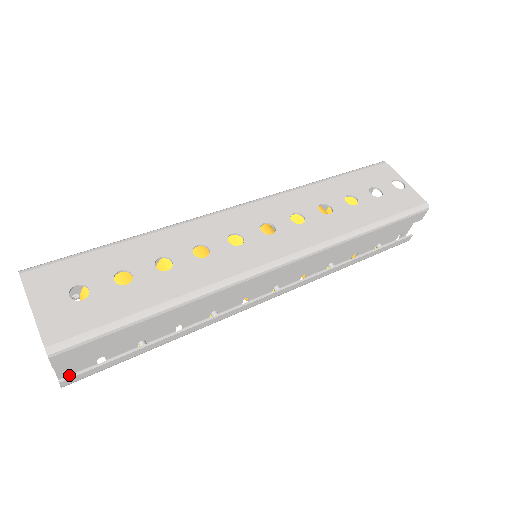
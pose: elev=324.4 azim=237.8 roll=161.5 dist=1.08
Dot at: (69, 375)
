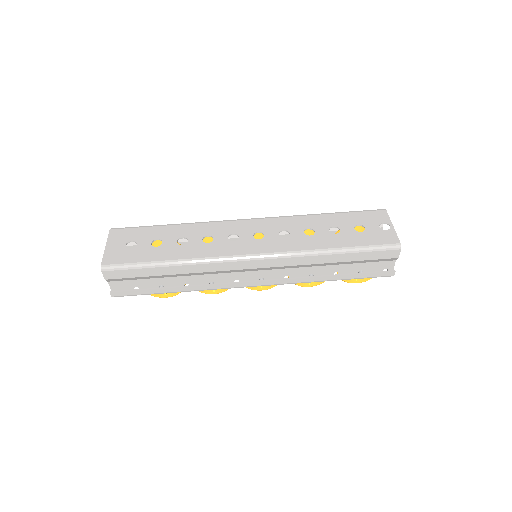
Dot at: occluded
